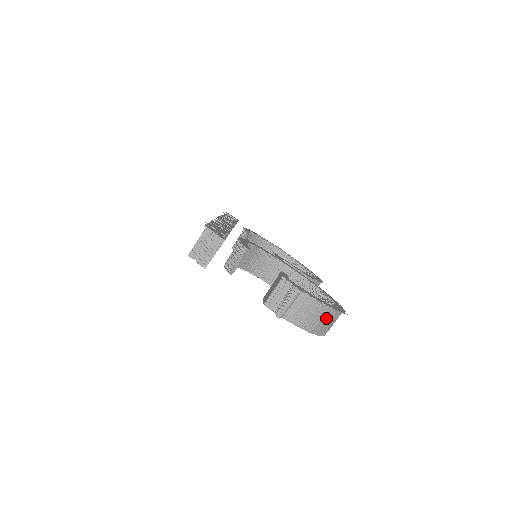
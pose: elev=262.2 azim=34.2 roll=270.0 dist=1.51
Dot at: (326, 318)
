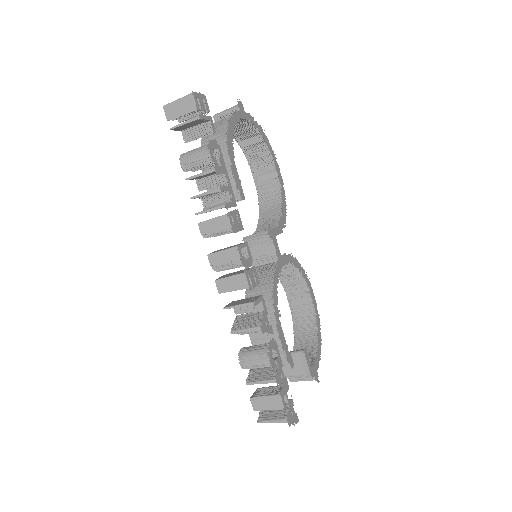
Dot at: (311, 342)
